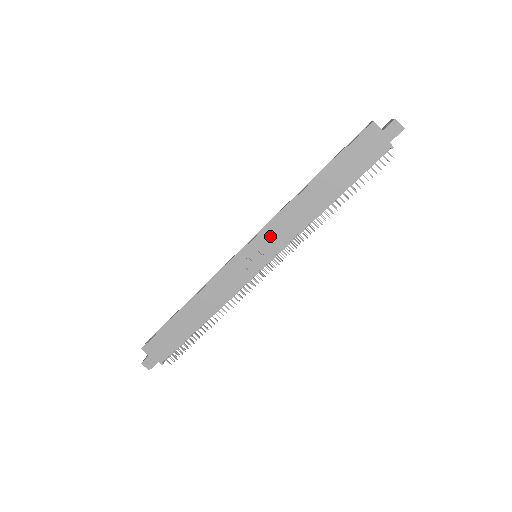
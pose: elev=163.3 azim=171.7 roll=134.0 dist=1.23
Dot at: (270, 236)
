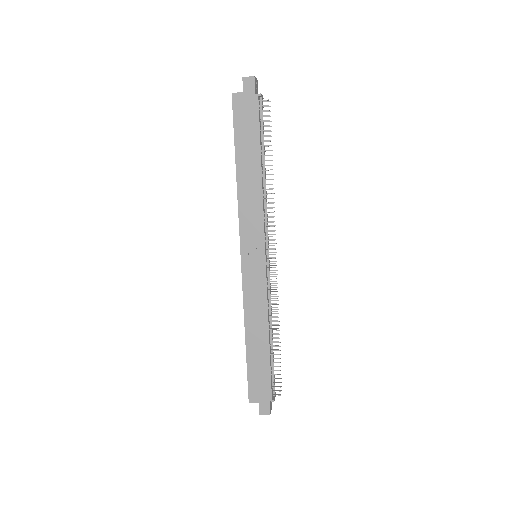
Dot at: (248, 232)
